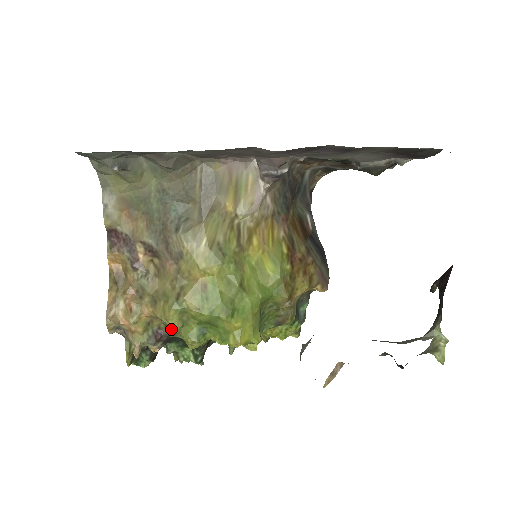
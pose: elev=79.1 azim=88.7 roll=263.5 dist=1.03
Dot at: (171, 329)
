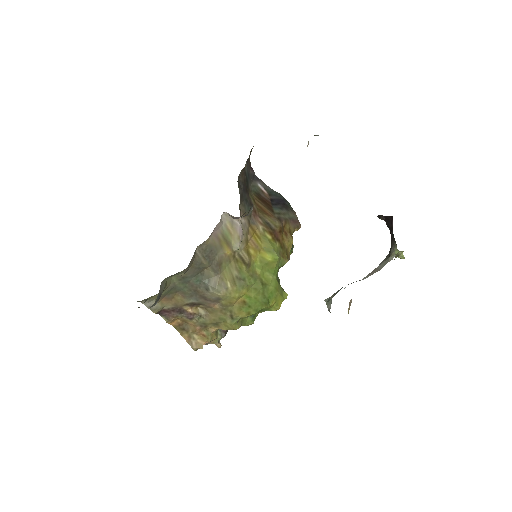
Dot at: occluded
